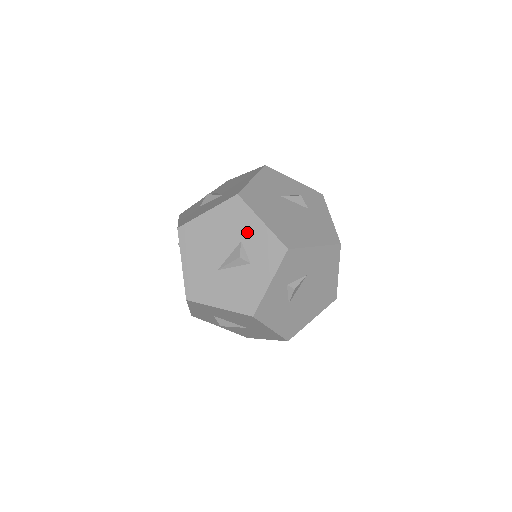
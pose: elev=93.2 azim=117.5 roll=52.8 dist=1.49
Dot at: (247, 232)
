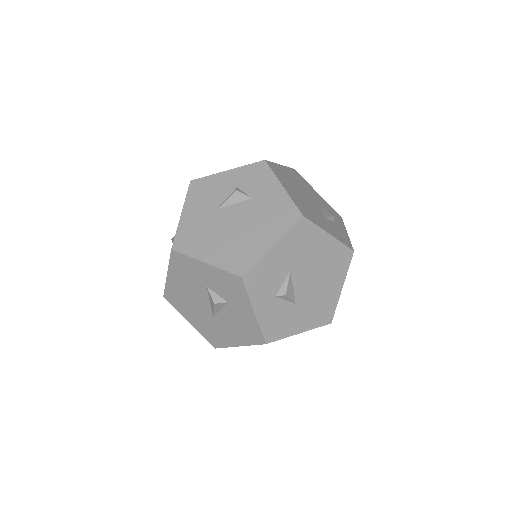
Dot at: (204, 278)
